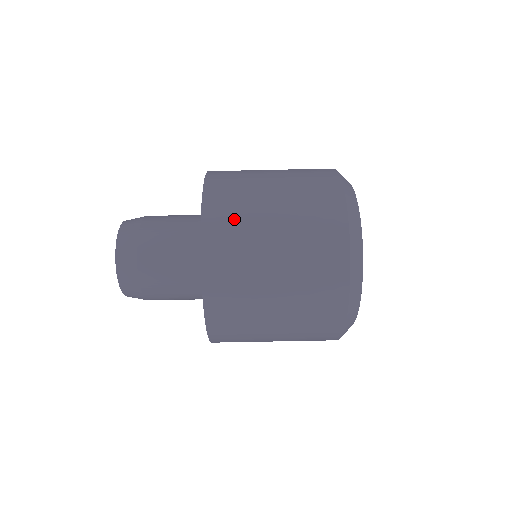
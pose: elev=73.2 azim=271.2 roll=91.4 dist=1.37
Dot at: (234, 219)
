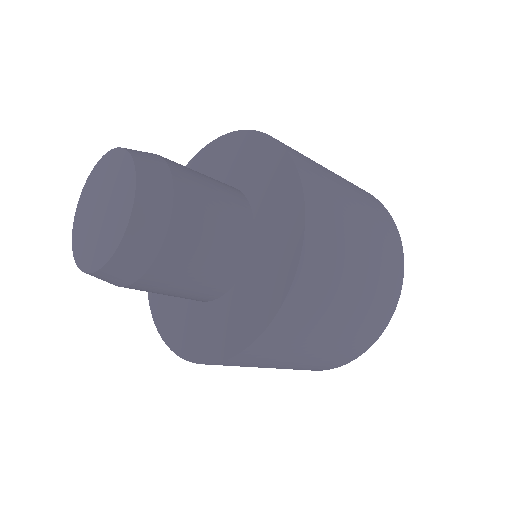
Dot at: (304, 323)
